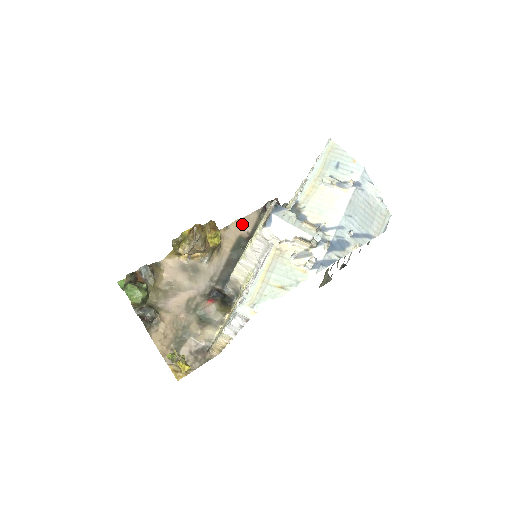
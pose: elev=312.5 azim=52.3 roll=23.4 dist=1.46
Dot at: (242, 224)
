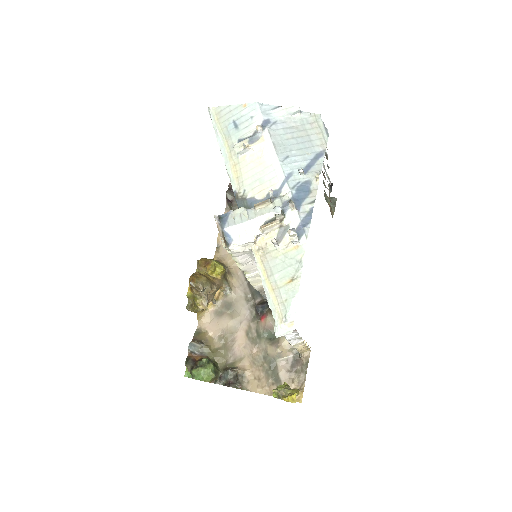
Dot at: occluded
